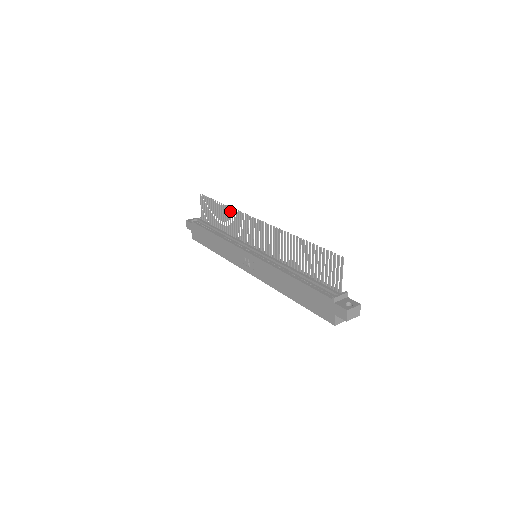
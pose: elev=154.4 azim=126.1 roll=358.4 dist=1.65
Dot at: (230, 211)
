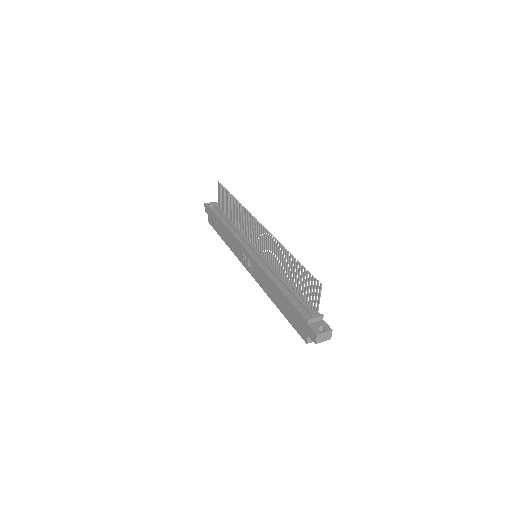
Dot at: (240, 207)
